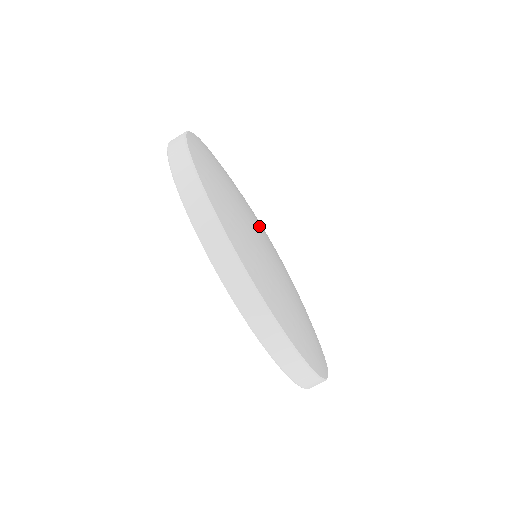
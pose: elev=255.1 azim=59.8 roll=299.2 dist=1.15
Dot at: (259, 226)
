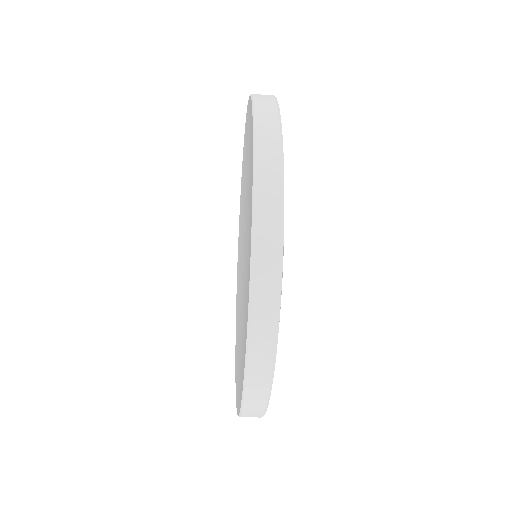
Dot at: occluded
